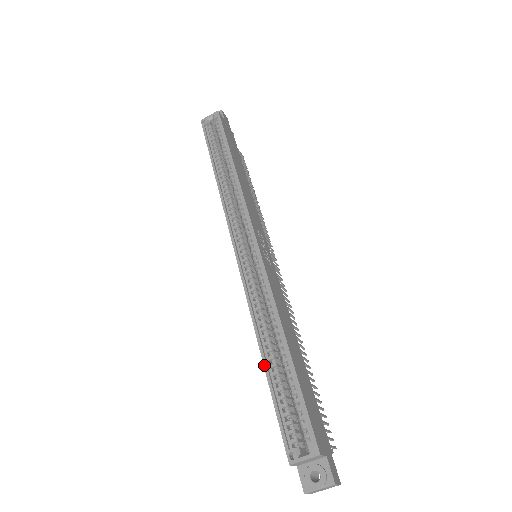
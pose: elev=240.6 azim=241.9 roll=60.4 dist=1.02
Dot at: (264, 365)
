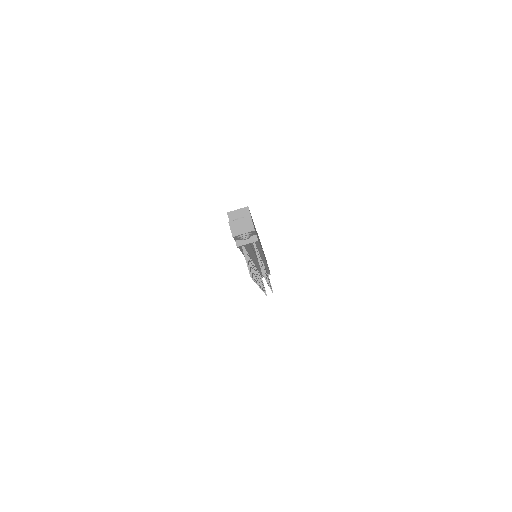
Dot at: occluded
